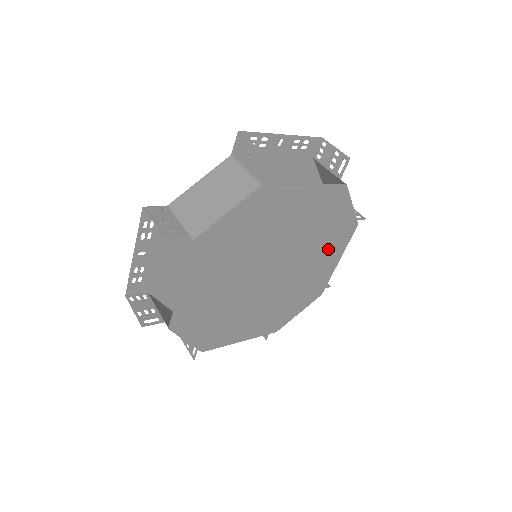
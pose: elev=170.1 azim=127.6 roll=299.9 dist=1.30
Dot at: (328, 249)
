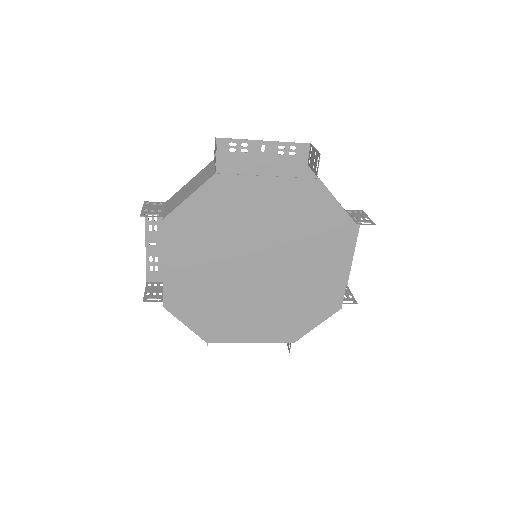
Dot at: (327, 252)
